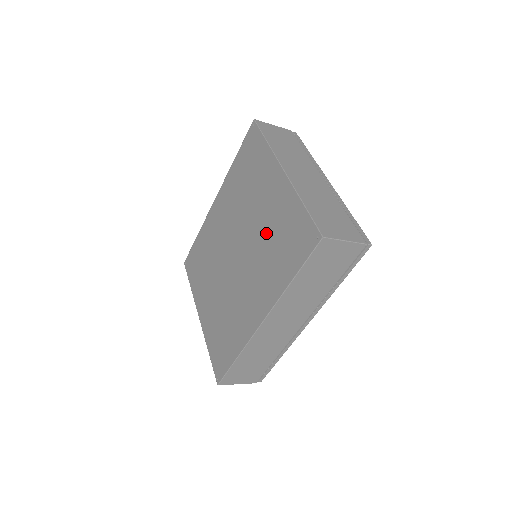
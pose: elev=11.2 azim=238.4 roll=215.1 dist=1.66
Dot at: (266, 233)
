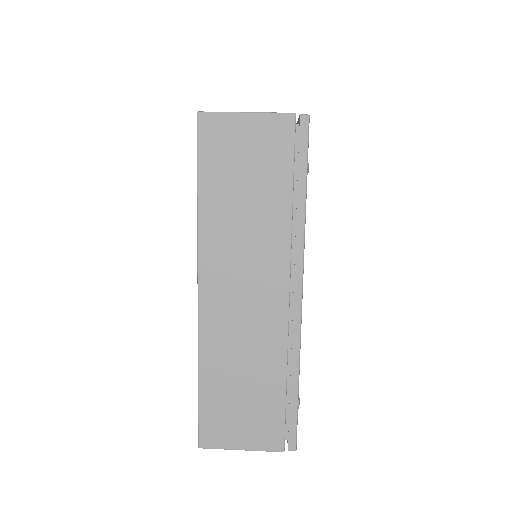
Dot at: occluded
